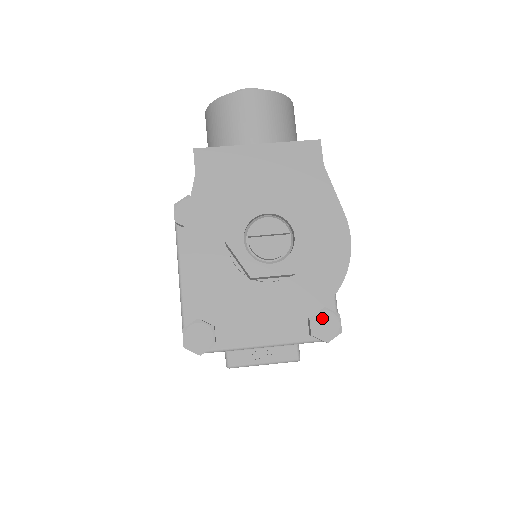
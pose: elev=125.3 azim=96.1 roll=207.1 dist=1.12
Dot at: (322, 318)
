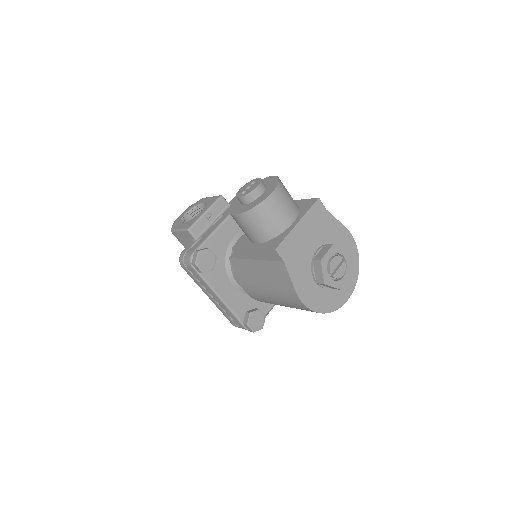
Dot at: occluded
